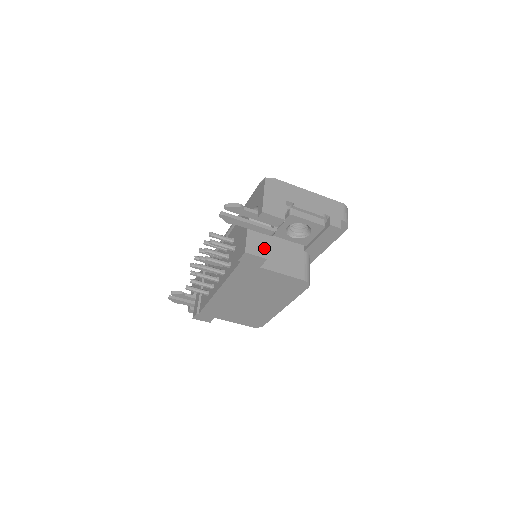
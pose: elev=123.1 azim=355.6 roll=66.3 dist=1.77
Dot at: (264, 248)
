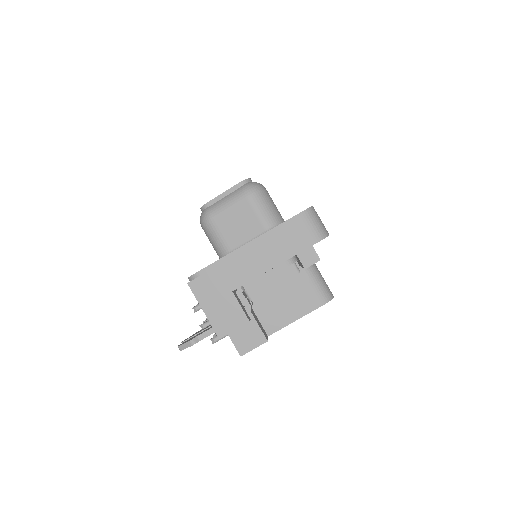
Dot at: (255, 331)
